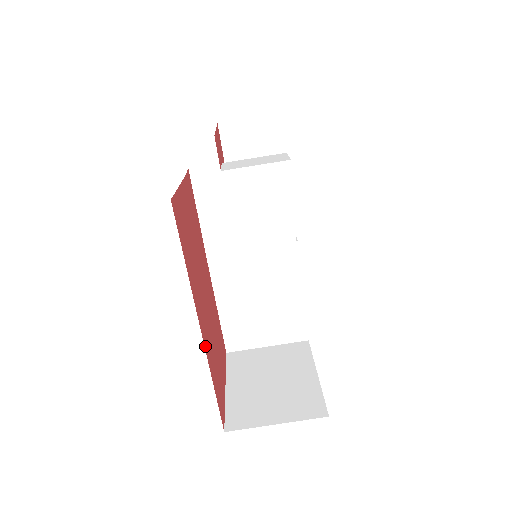
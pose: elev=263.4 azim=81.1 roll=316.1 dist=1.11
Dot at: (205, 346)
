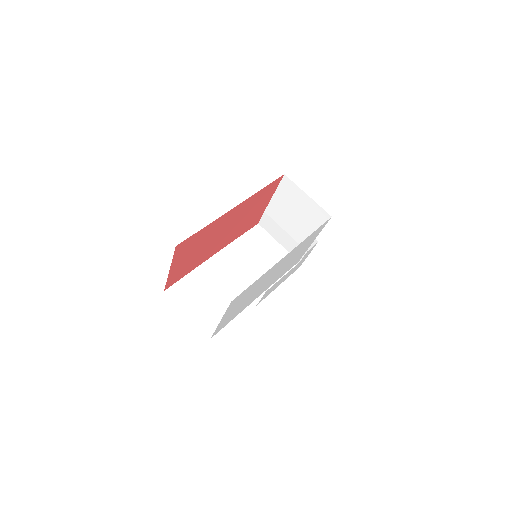
Dot at: (225, 214)
